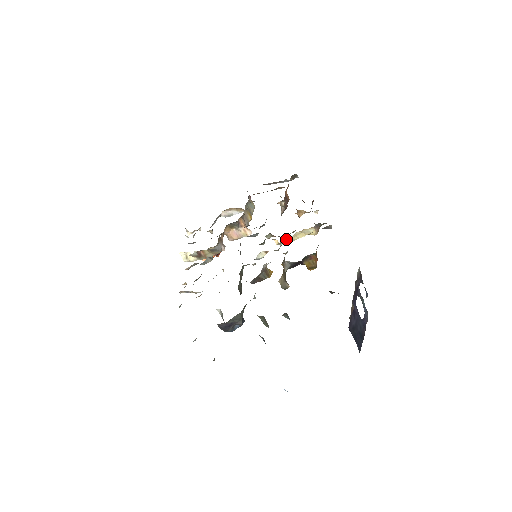
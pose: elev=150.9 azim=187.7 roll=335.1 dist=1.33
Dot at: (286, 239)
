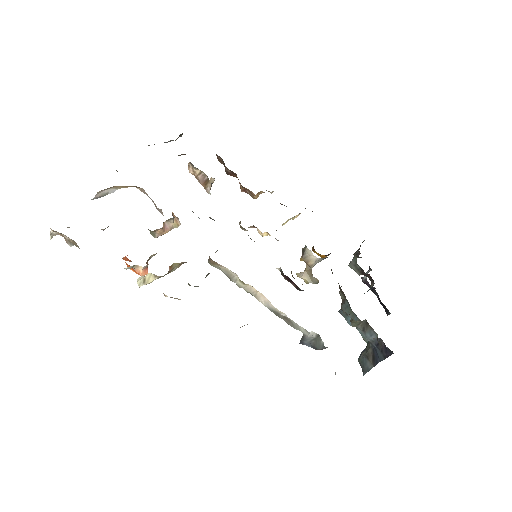
Dot at: occluded
